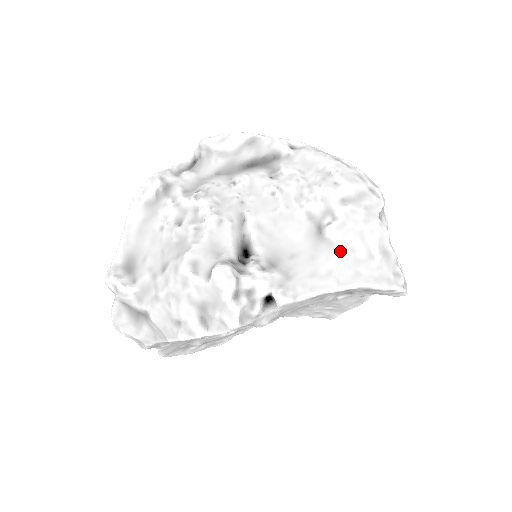
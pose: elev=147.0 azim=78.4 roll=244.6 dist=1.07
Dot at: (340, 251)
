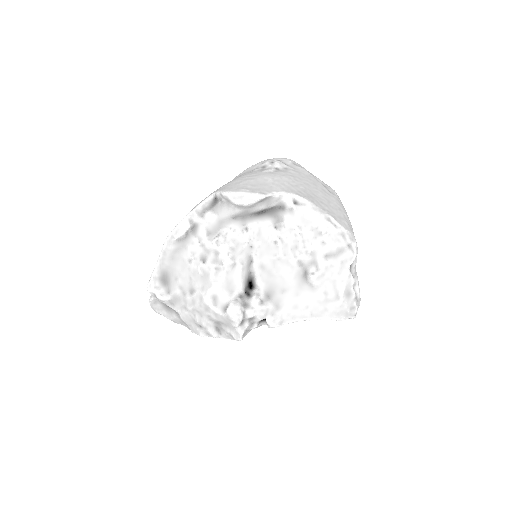
Dot at: (317, 294)
